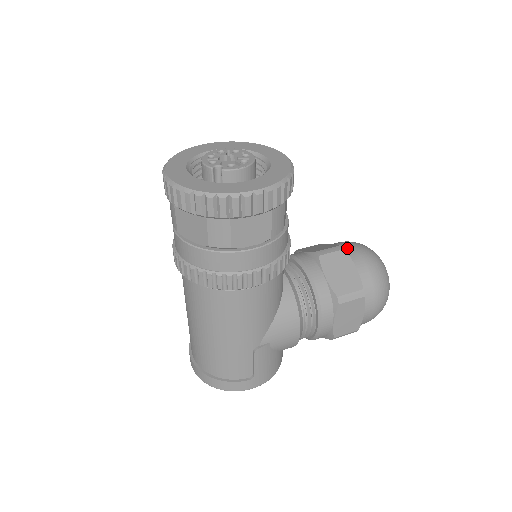
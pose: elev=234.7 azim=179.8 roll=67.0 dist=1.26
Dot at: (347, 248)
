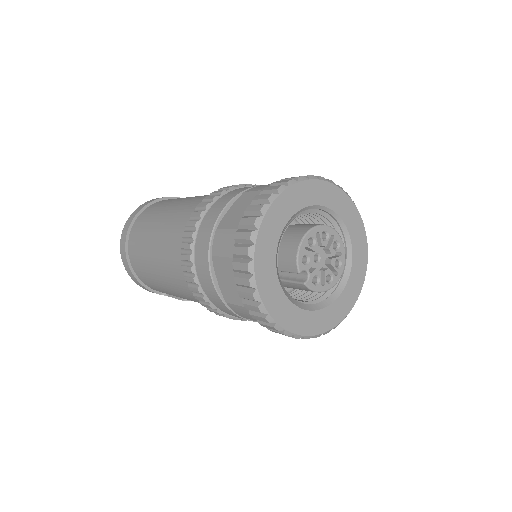
Dot at: occluded
